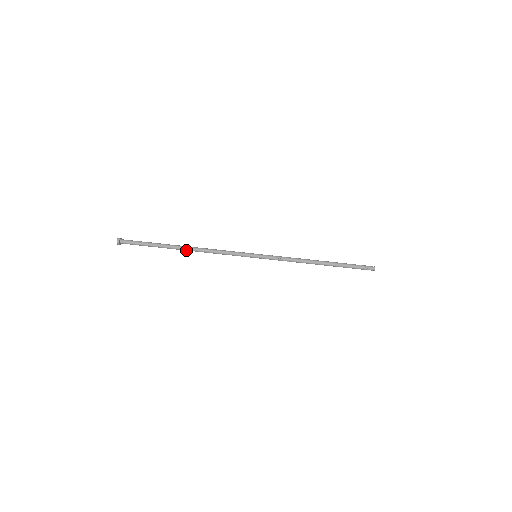
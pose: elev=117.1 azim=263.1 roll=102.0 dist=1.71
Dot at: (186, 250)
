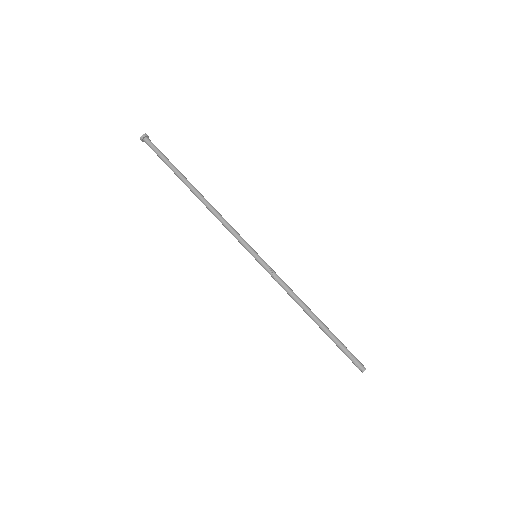
Dot at: (196, 196)
